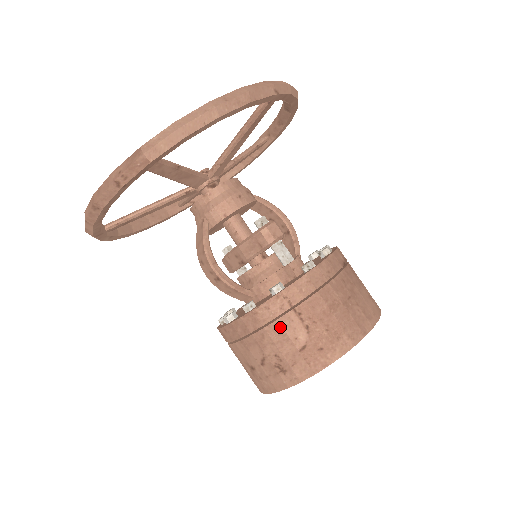
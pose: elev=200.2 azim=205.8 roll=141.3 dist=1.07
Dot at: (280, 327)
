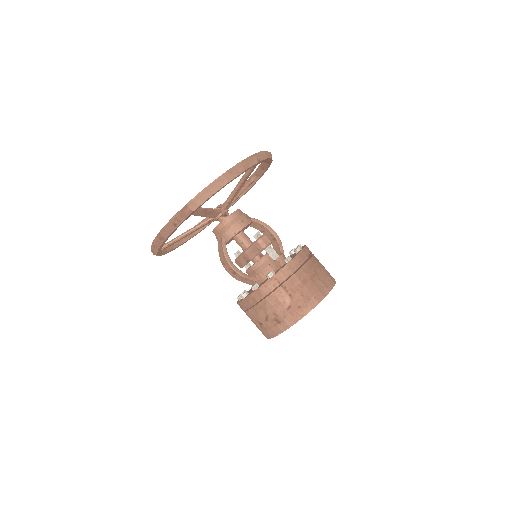
Dot at: (274, 297)
